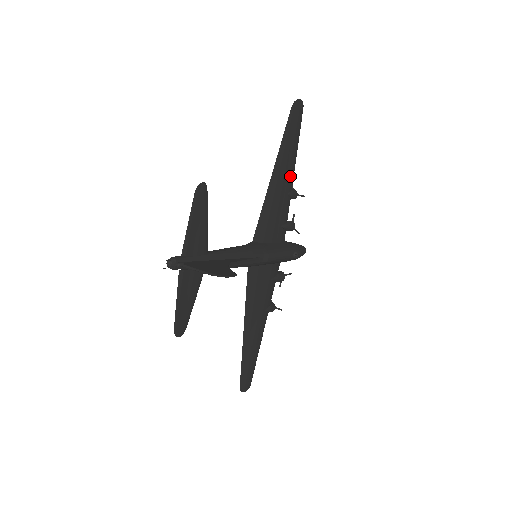
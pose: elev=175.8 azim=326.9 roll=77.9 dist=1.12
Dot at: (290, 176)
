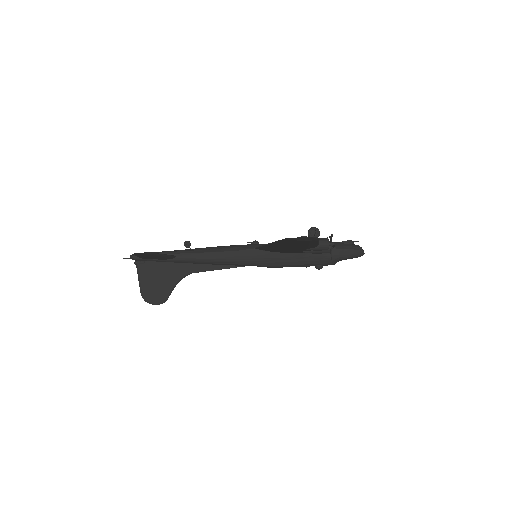
Dot at: (306, 247)
